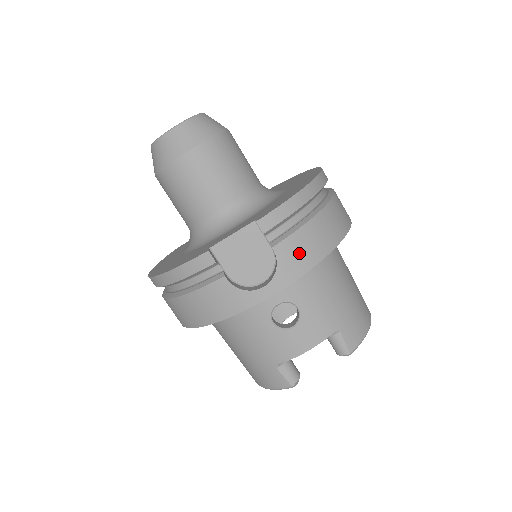
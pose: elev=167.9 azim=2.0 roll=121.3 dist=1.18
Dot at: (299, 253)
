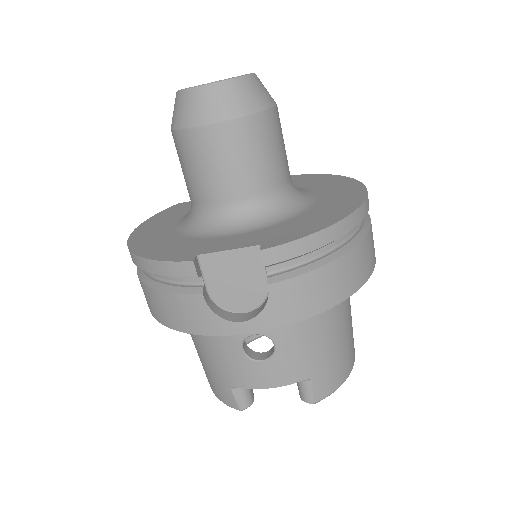
Dot at: (297, 299)
